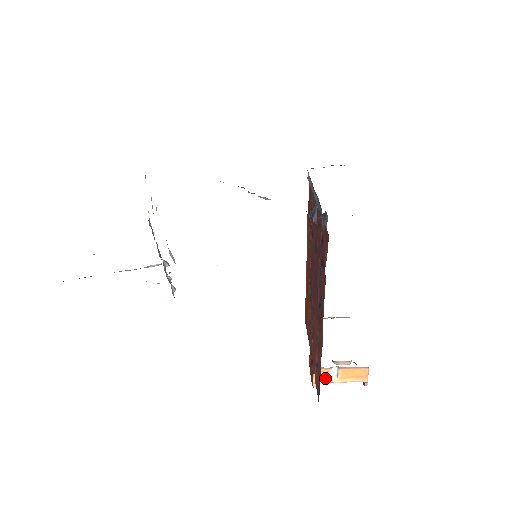
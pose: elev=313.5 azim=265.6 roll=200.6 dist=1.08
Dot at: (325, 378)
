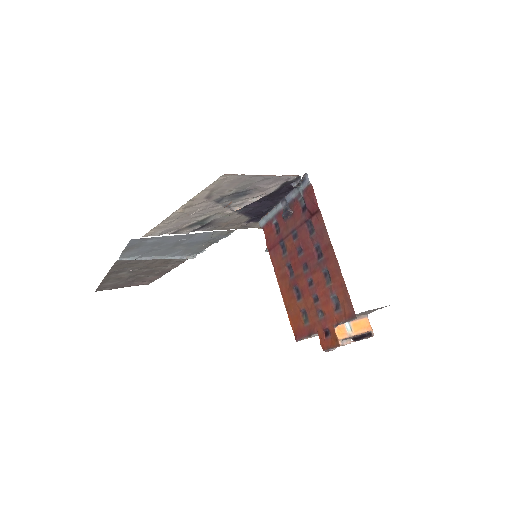
Dot at: (344, 334)
